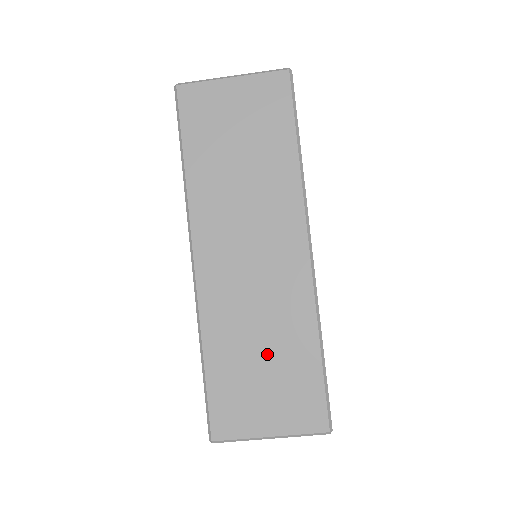
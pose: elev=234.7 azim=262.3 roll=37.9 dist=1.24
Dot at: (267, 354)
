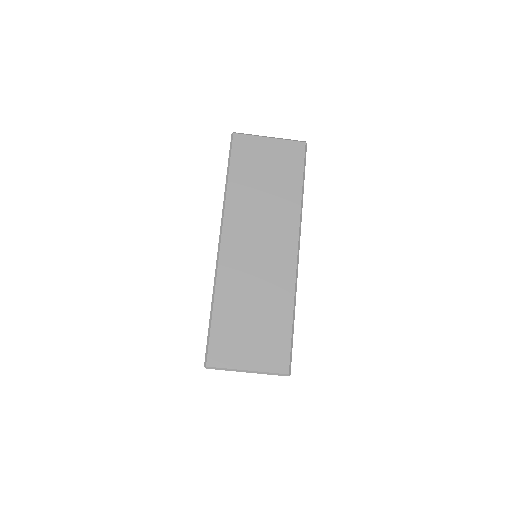
Dot at: (257, 314)
